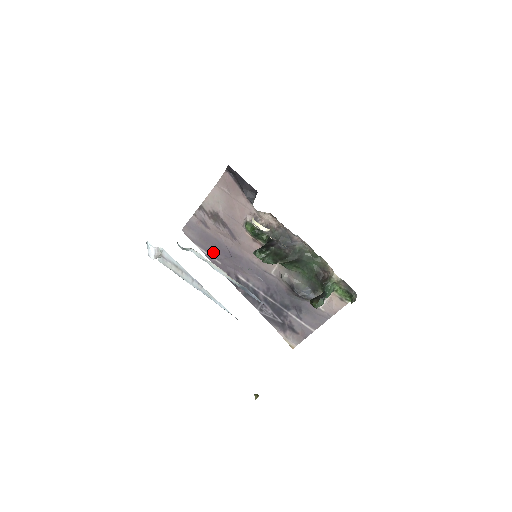
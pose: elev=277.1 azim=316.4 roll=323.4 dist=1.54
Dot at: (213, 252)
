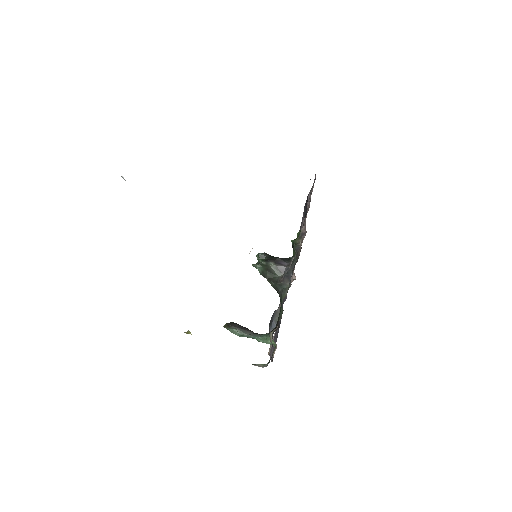
Dot at: occluded
